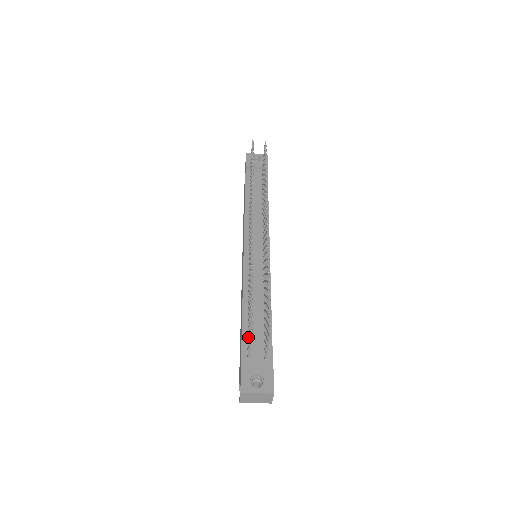
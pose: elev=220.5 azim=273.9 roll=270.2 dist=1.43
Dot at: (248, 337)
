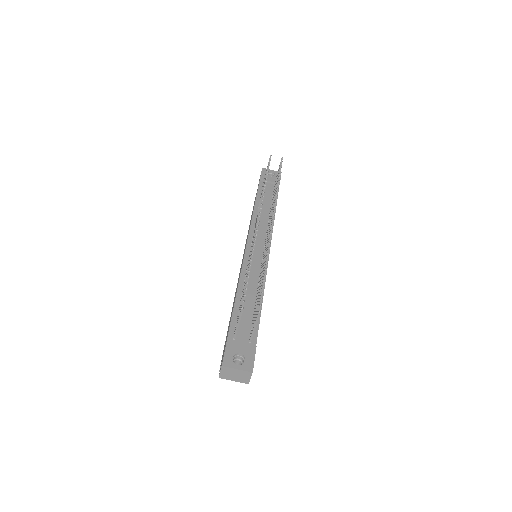
Dot at: (237, 319)
